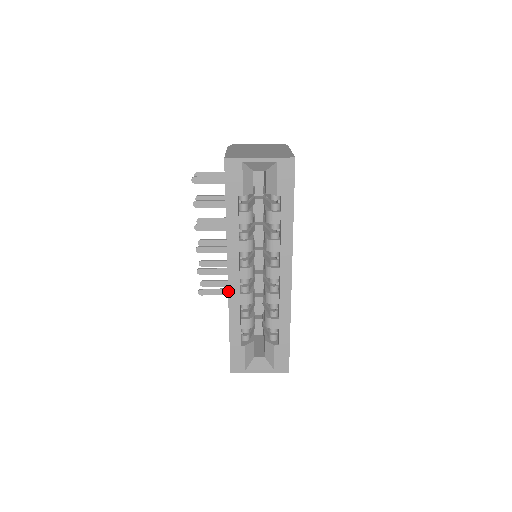
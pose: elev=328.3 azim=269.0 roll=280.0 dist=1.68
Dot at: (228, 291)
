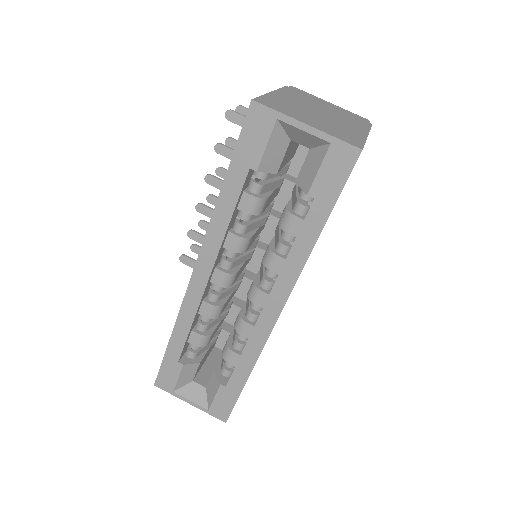
Dot at: (187, 290)
